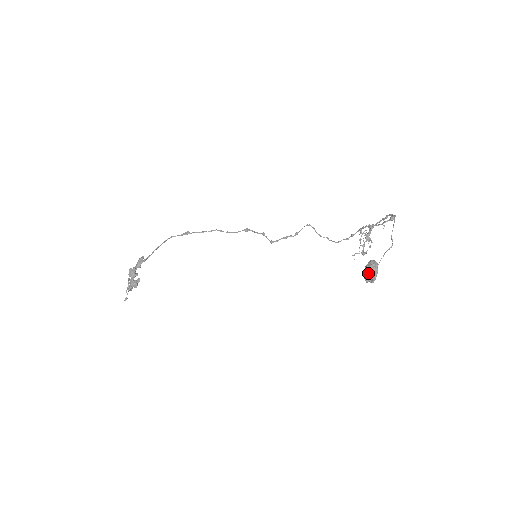
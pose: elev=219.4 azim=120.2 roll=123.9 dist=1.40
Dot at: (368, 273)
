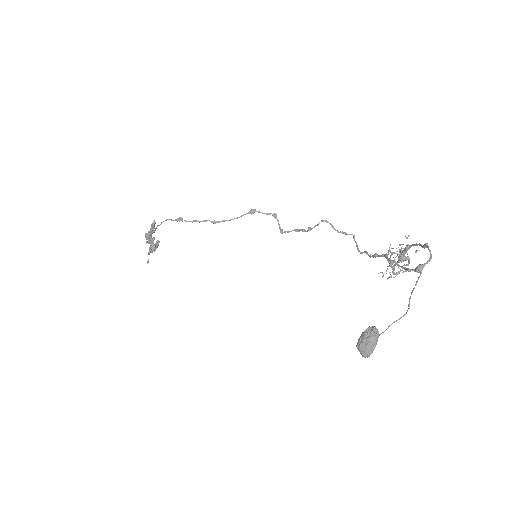
Dot at: (359, 349)
